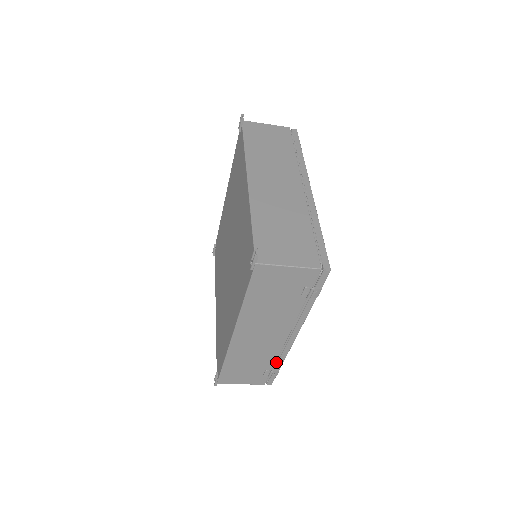
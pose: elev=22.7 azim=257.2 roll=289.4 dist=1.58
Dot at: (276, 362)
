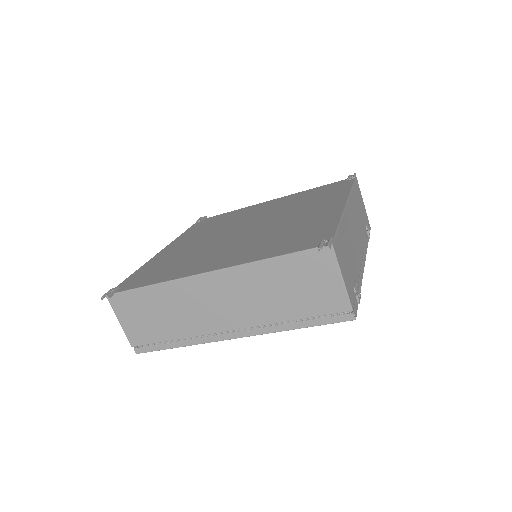
Dot at: occluded
